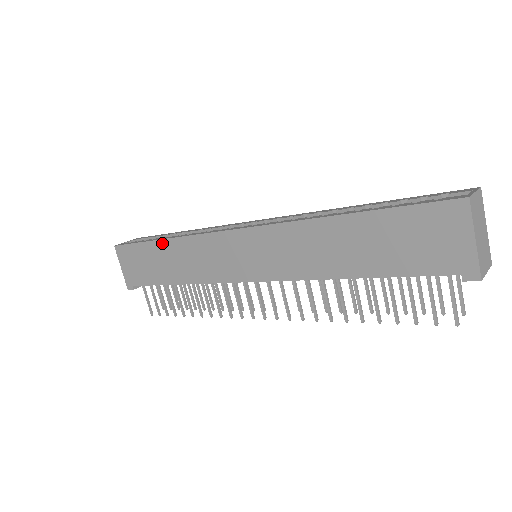
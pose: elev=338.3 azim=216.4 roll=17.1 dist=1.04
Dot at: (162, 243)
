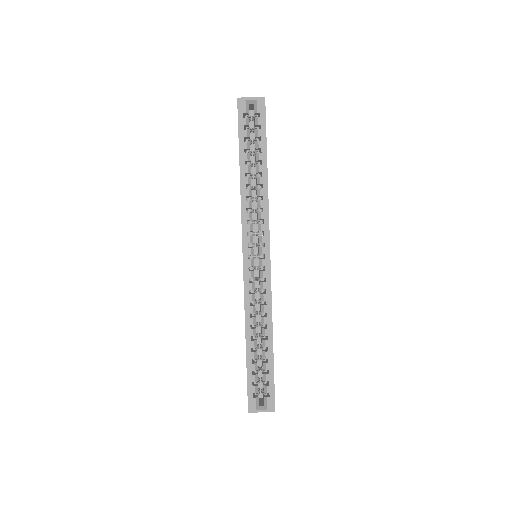
Dot at: (240, 170)
